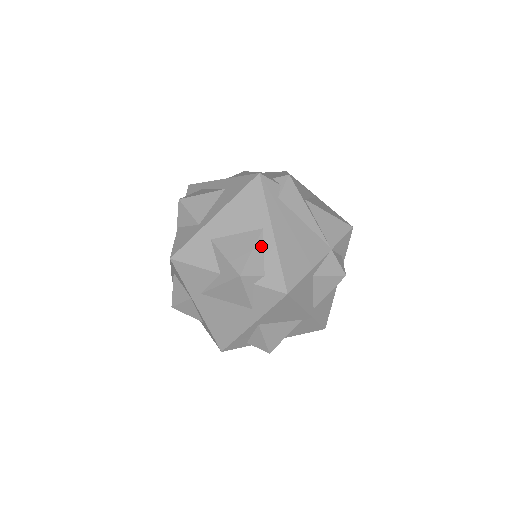
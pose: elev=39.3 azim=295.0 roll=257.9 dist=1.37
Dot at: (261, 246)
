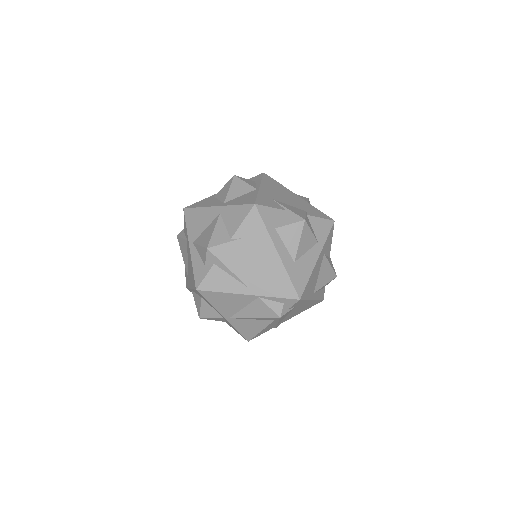
Dot at: occluded
